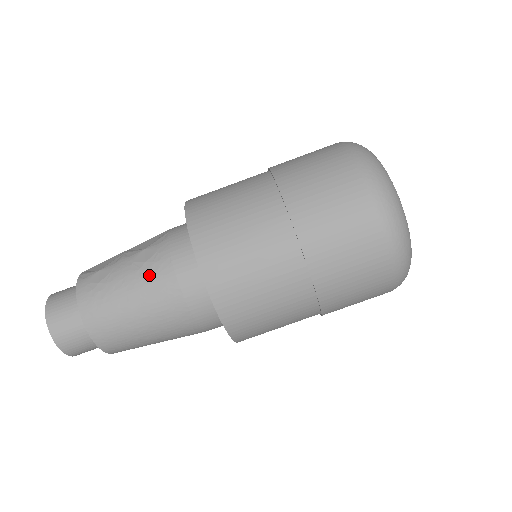
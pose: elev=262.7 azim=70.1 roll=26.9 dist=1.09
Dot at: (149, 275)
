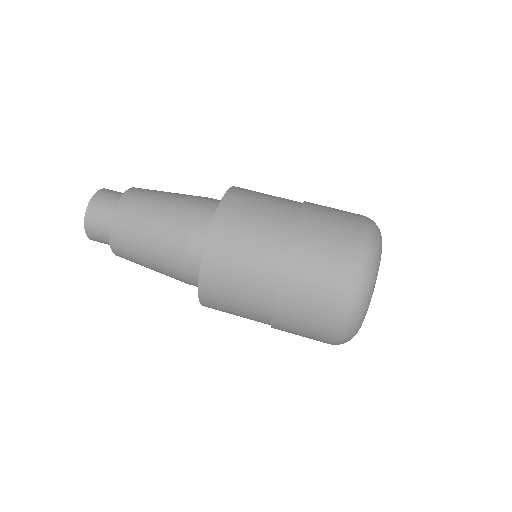
Dot at: occluded
